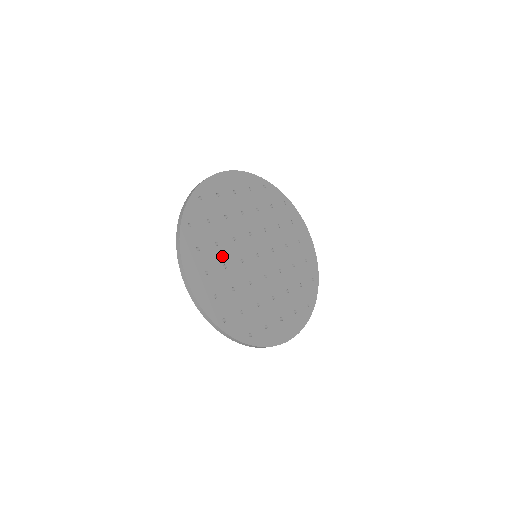
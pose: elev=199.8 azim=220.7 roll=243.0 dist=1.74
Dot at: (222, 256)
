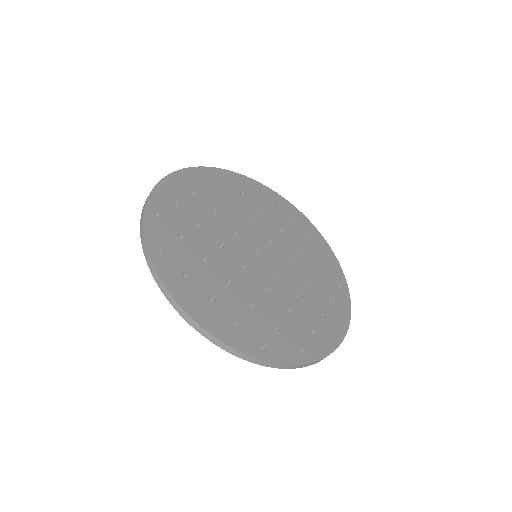
Dot at: (222, 209)
